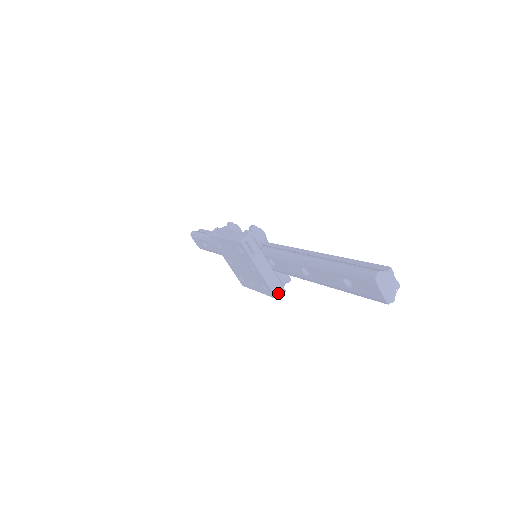
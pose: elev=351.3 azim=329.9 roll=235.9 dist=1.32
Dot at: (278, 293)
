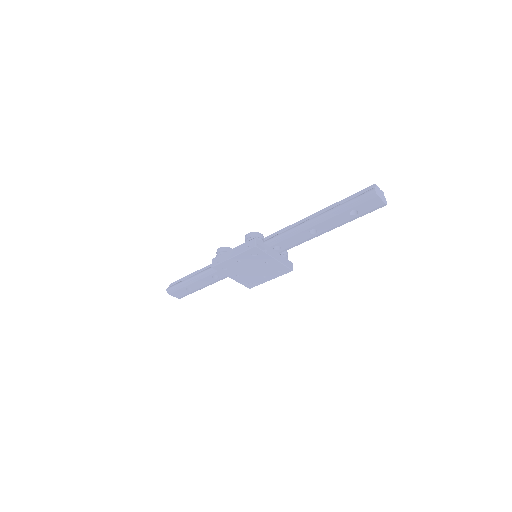
Dot at: (290, 266)
